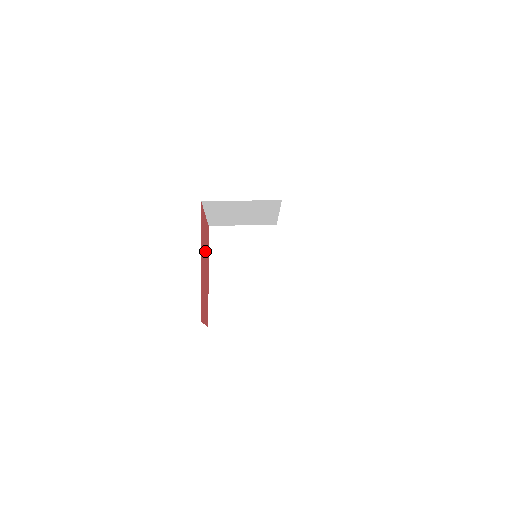
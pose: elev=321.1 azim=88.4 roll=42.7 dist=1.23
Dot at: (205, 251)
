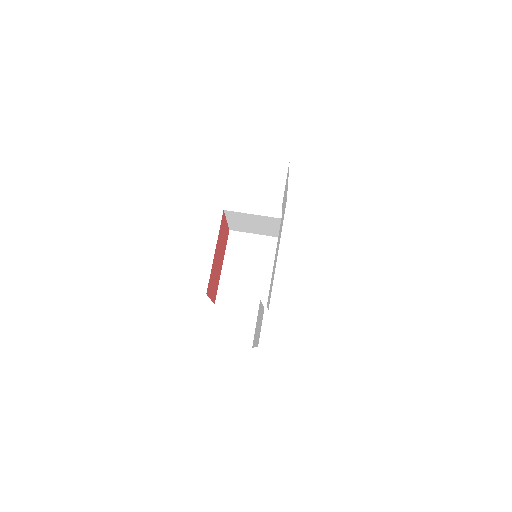
Dot at: (222, 247)
